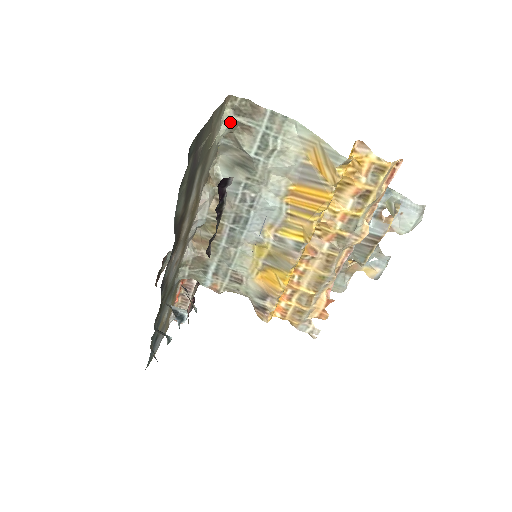
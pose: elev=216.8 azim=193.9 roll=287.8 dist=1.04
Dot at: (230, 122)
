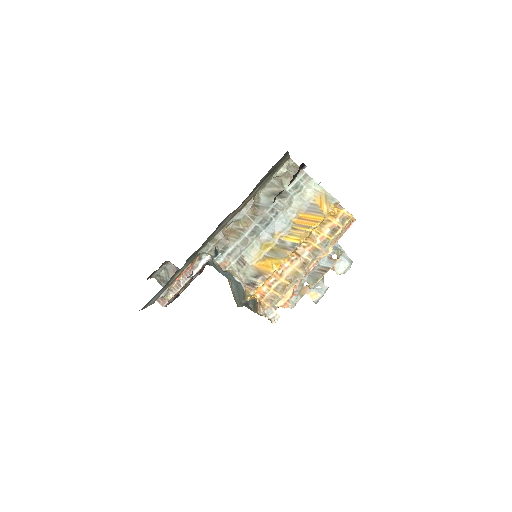
Dot at: (284, 170)
